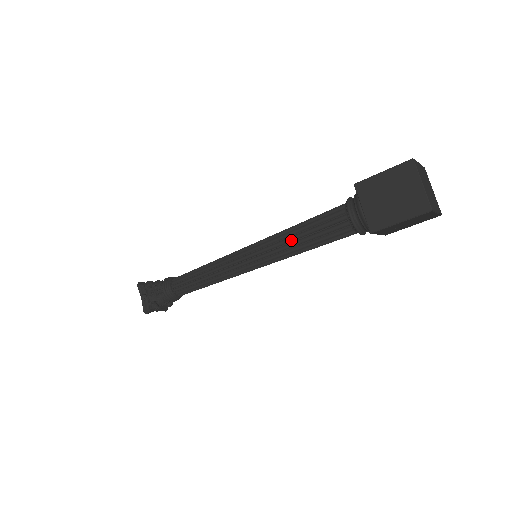
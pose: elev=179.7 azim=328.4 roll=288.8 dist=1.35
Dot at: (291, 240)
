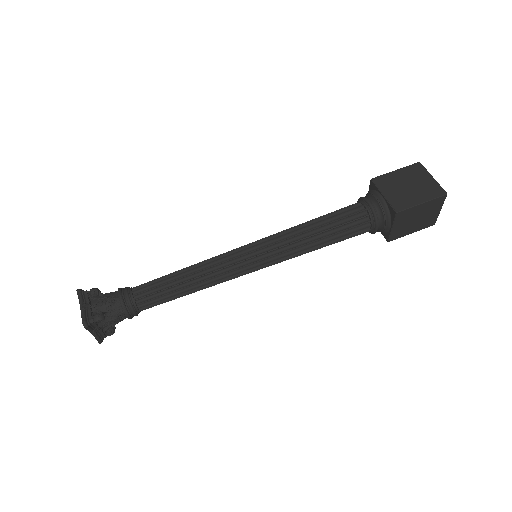
Dot at: (306, 231)
